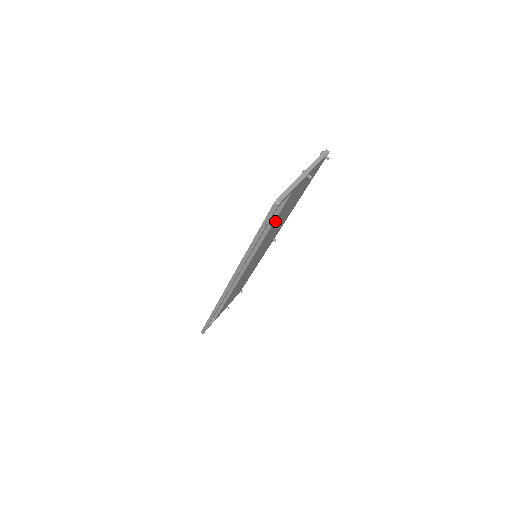
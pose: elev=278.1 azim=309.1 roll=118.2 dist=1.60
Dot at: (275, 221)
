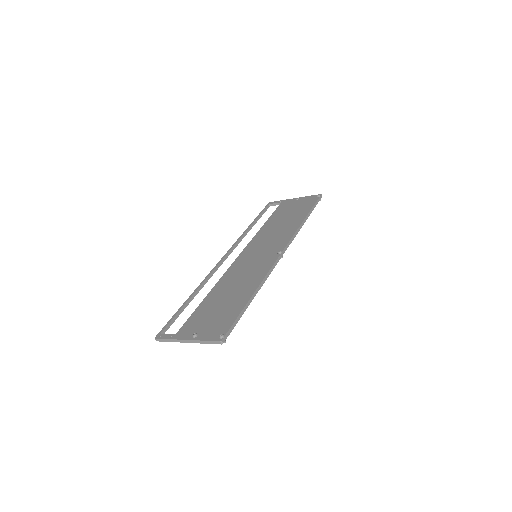
Dot at: occluded
